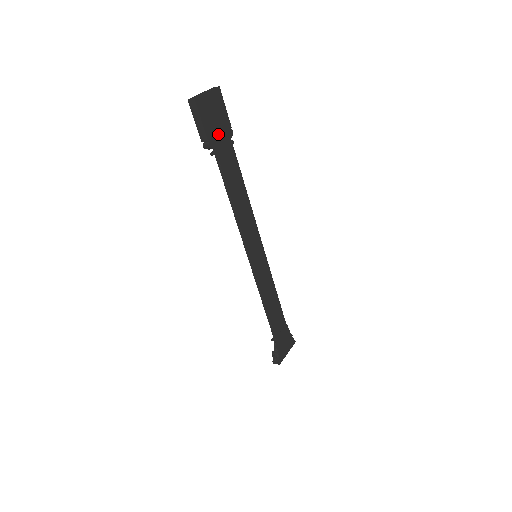
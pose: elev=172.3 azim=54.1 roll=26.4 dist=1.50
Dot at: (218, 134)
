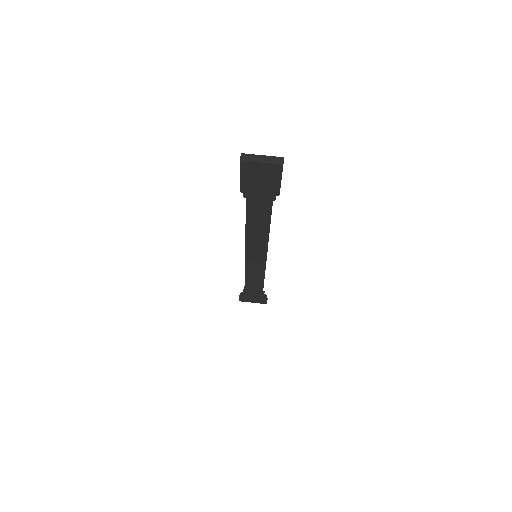
Dot at: (257, 189)
